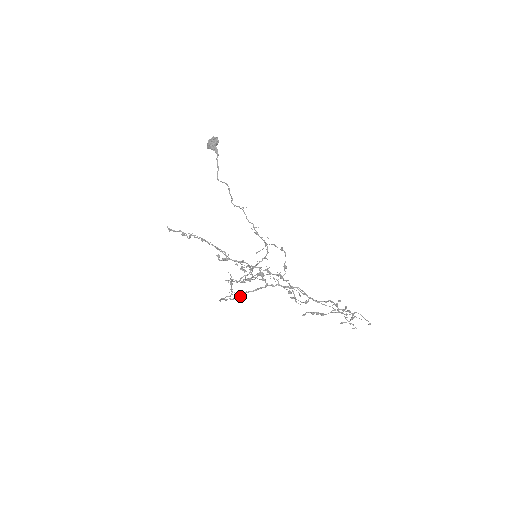
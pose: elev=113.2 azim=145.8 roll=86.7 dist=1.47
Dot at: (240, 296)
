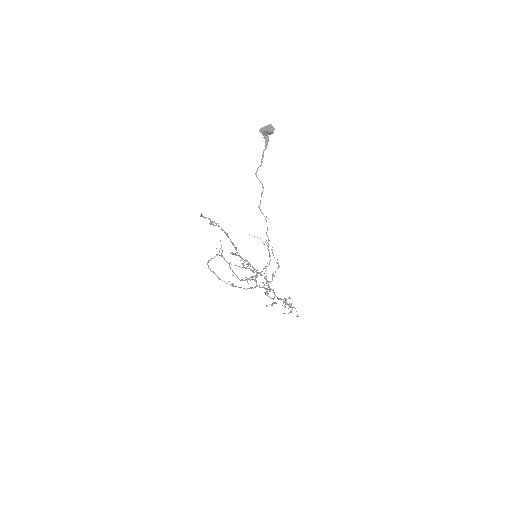
Dot at: occluded
